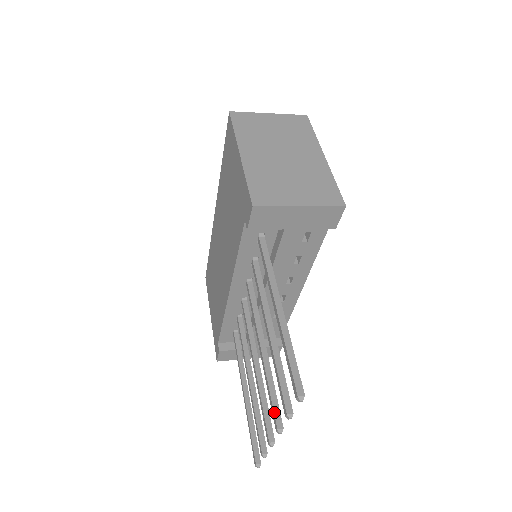
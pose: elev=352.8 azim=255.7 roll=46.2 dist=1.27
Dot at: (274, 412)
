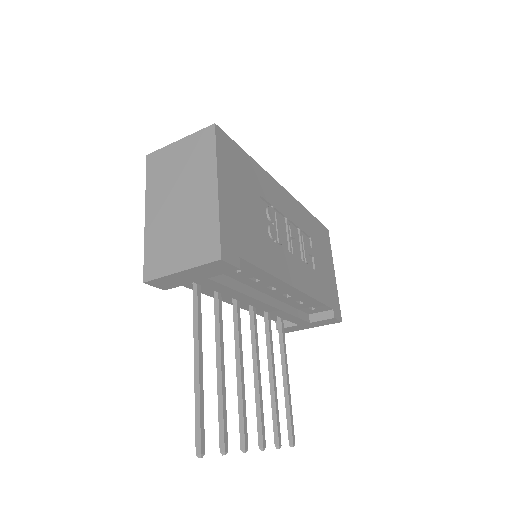
Dot at: (240, 434)
